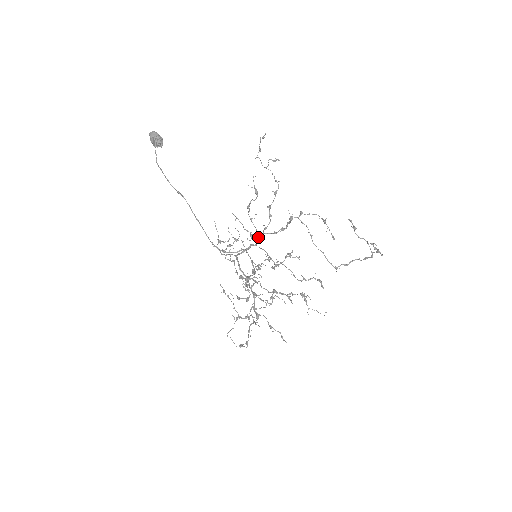
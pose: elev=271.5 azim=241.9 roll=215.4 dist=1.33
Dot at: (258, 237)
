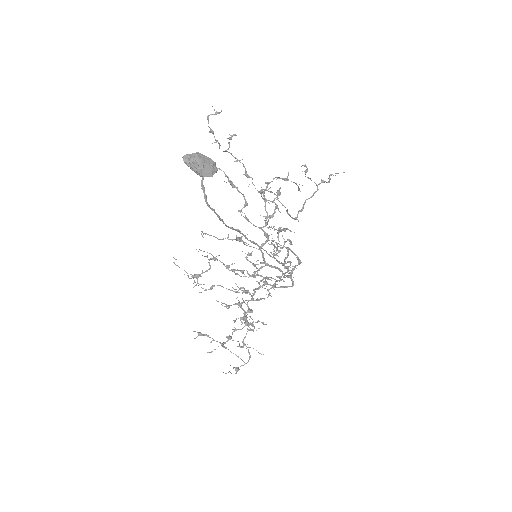
Dot at: occluded
